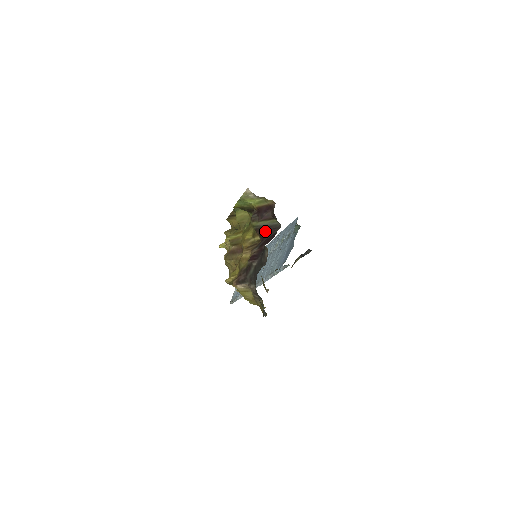
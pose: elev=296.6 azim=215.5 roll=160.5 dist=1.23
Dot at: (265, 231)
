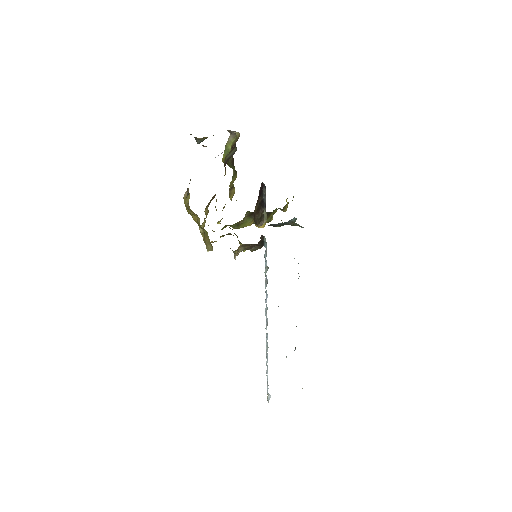
Dot at: occluded
